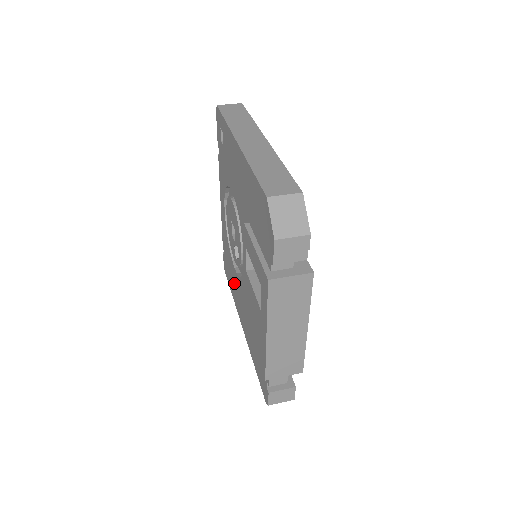
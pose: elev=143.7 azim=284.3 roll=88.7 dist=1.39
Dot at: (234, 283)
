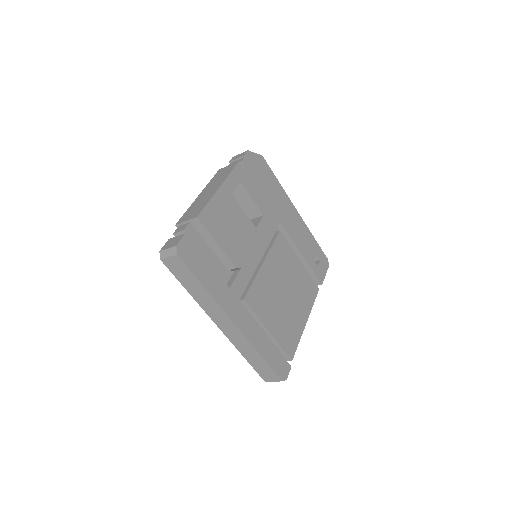
Dot at: occluded
